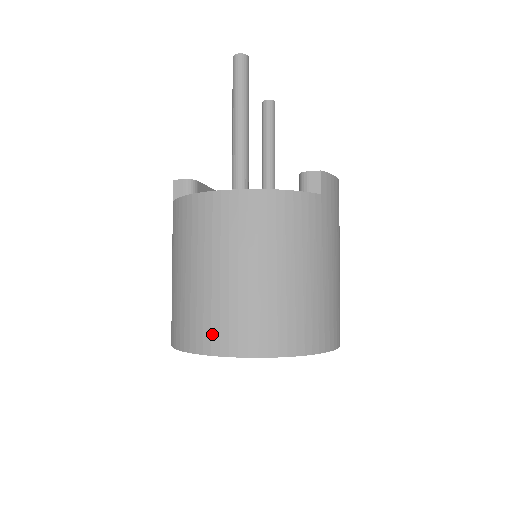
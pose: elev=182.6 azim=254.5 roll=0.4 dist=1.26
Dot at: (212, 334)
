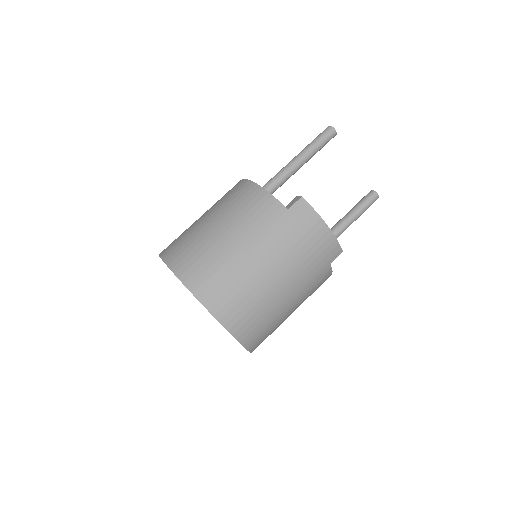
Dot at: occluded
